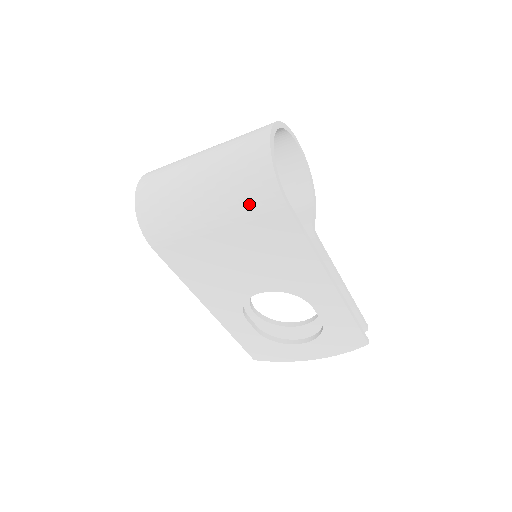
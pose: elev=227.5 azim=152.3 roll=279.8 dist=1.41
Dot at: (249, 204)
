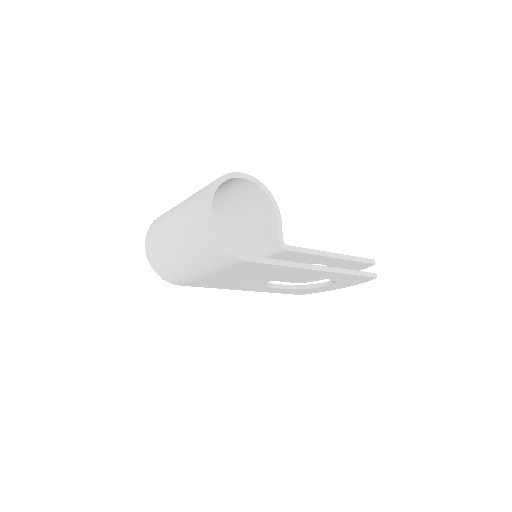
Dot at: (219, 264)
